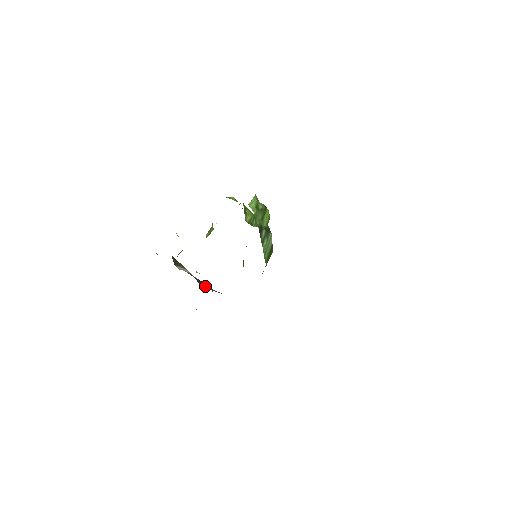
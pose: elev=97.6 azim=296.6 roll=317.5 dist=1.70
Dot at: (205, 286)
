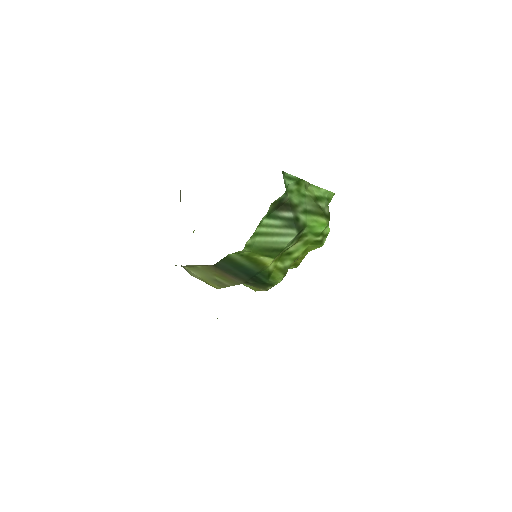
Dot at: occluded
